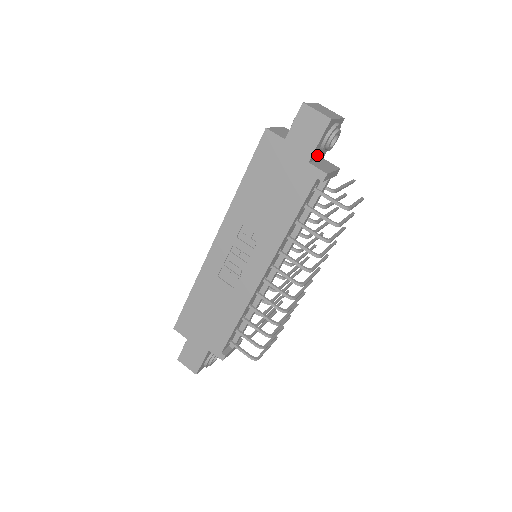
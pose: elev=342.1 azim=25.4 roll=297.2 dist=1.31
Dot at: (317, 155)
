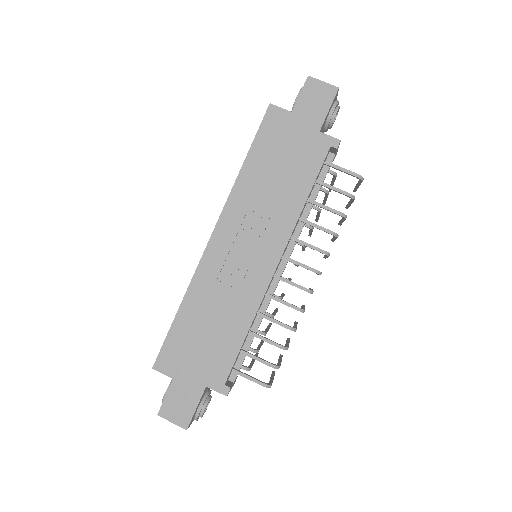
Dot at: occluded
